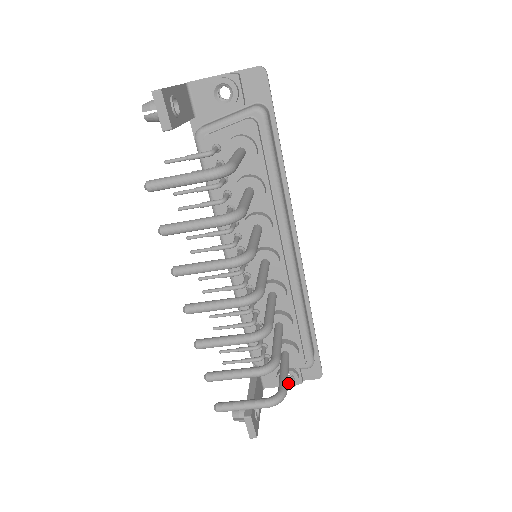
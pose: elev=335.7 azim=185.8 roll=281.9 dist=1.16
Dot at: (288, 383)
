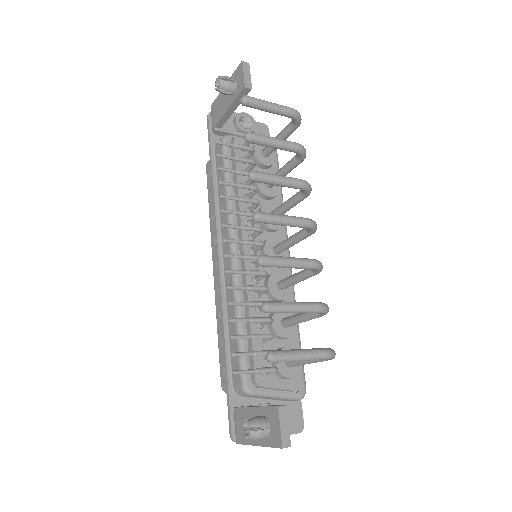
Dot at: occluded
